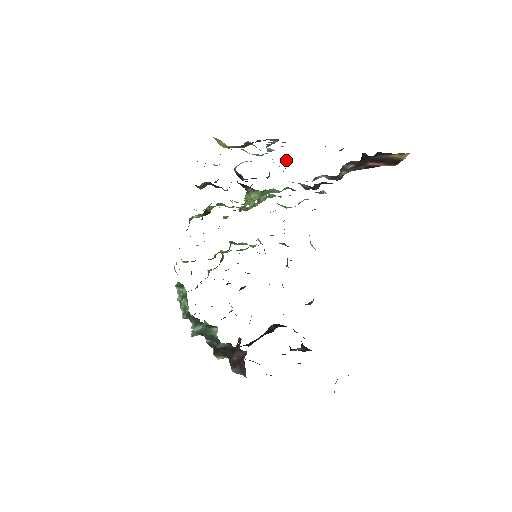
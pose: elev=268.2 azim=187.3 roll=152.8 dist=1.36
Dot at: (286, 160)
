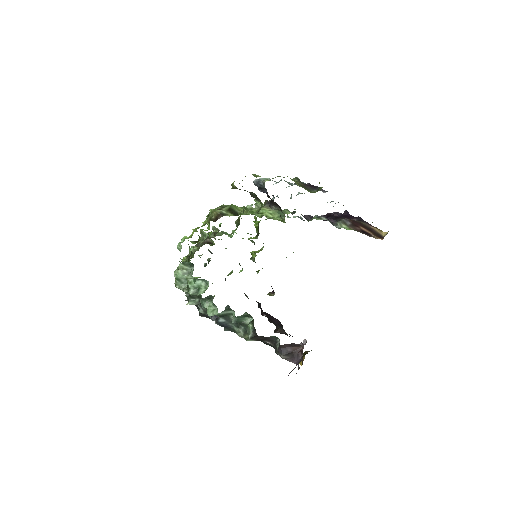
Dot at: occluded
